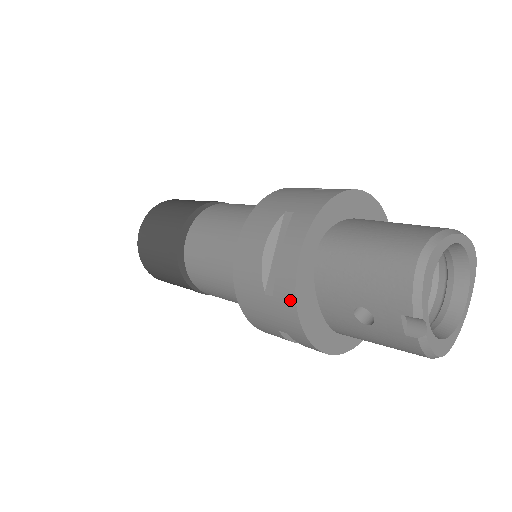
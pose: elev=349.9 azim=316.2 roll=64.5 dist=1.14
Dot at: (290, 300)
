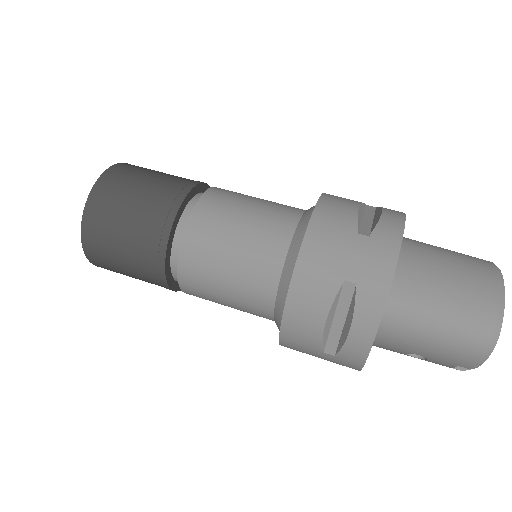
Dot at: (357, 363)
